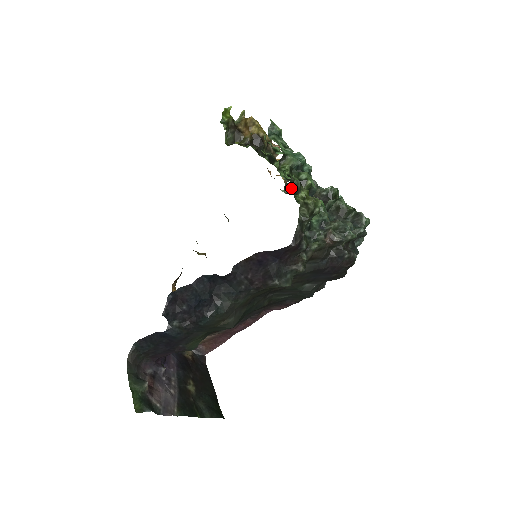
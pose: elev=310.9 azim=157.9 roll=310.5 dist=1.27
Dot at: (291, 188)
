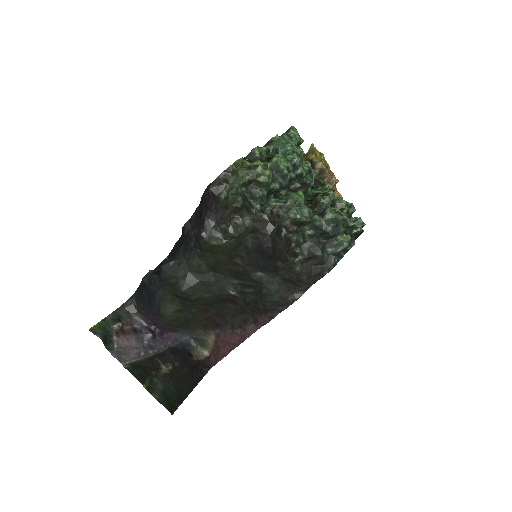
Dot at: (248, 156)
